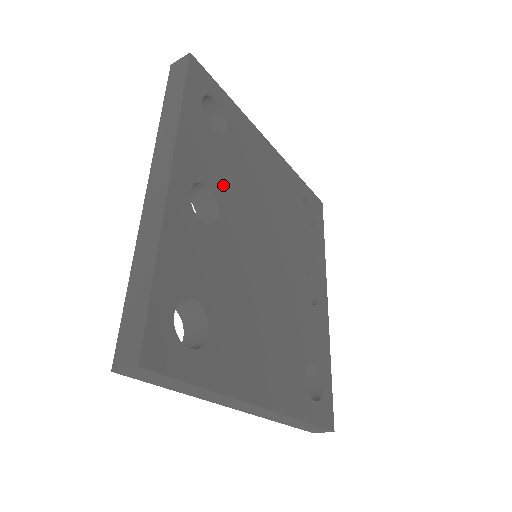
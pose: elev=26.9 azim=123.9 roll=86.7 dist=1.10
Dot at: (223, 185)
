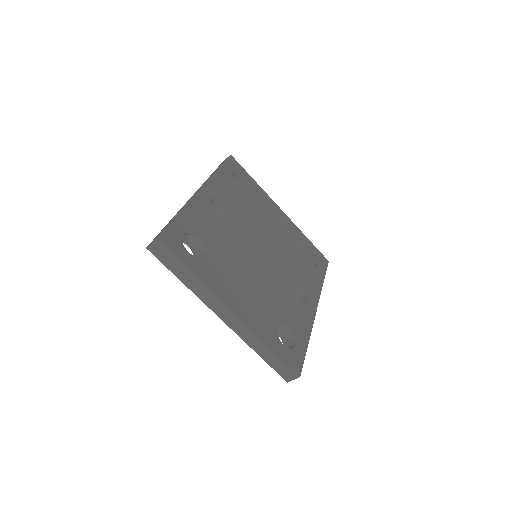
Dot at: (236, 209)
